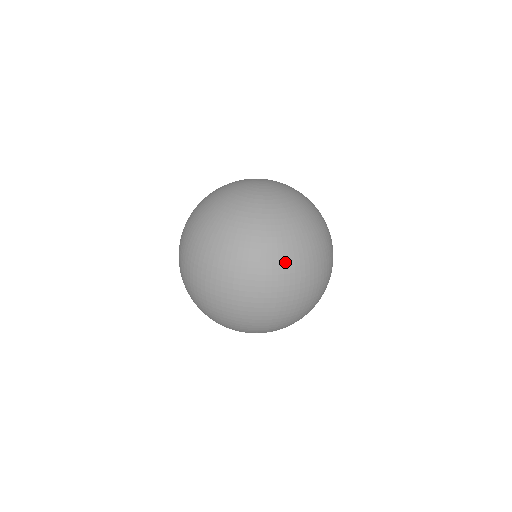
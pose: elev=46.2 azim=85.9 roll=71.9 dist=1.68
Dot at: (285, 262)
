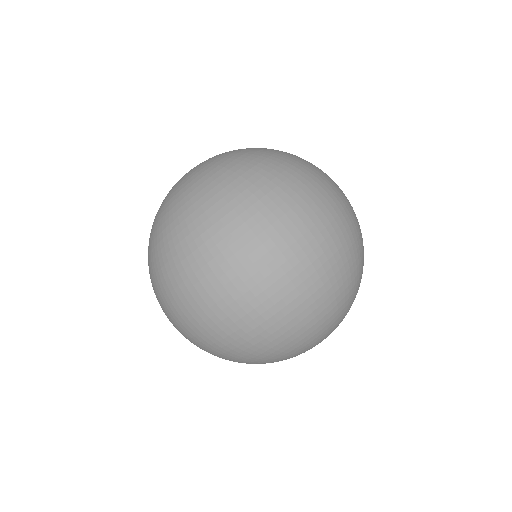
Dot at: (227, 226)
